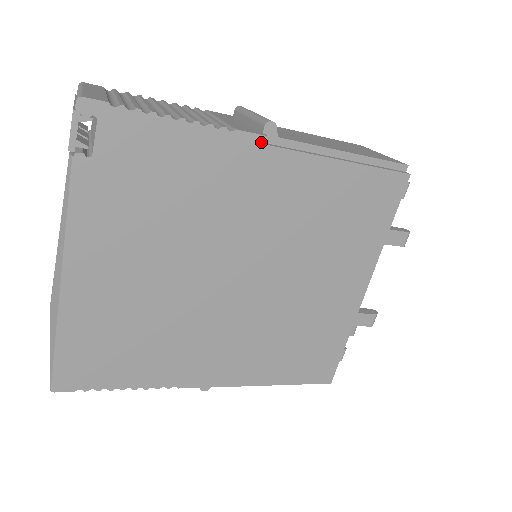
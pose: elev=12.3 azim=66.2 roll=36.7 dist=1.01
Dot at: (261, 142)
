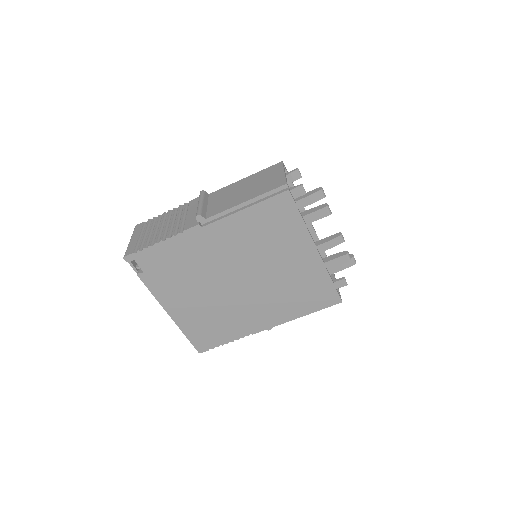
Dot at: (198, 228)
